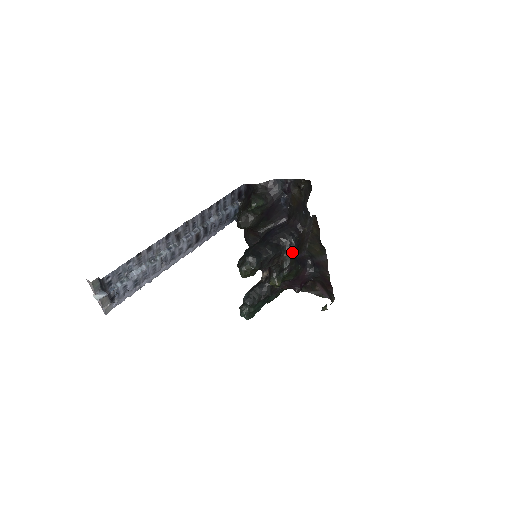
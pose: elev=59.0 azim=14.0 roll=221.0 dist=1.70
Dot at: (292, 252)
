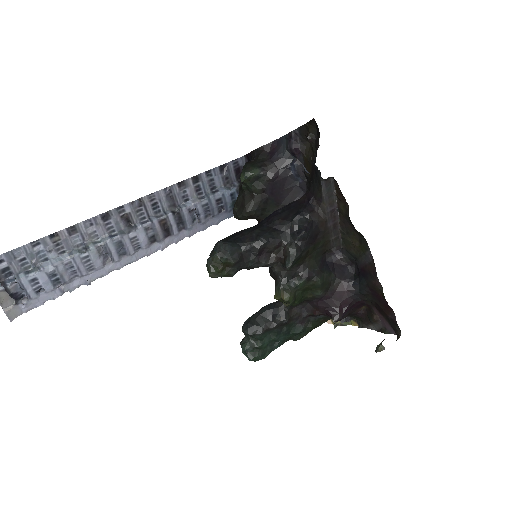
Dot at: (300, 241)
